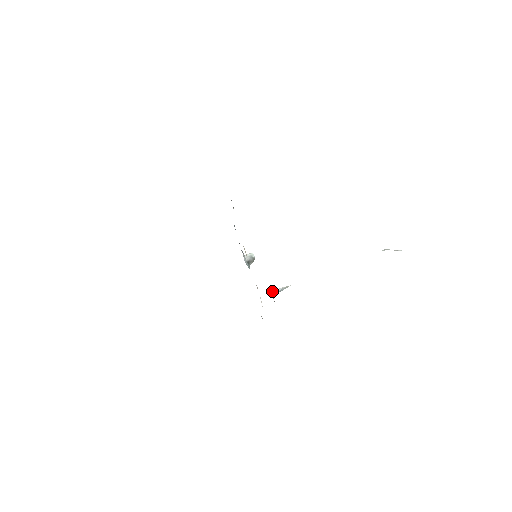
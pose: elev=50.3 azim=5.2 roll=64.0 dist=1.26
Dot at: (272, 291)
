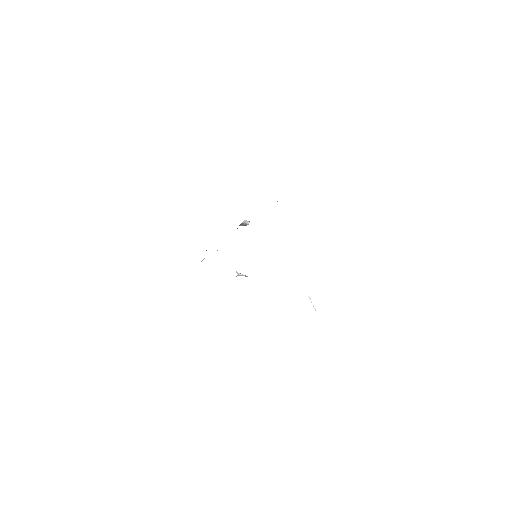
Dot at: (238, 275)
